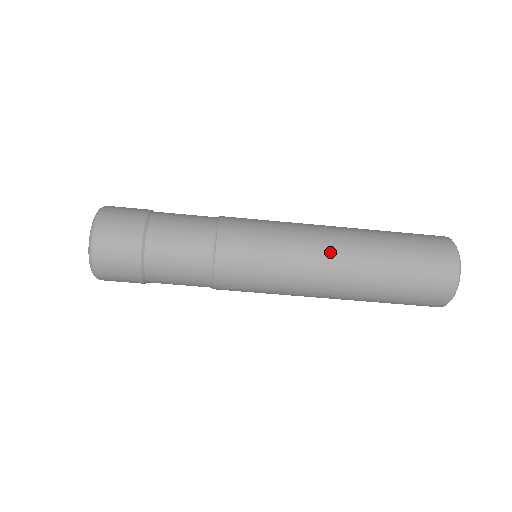
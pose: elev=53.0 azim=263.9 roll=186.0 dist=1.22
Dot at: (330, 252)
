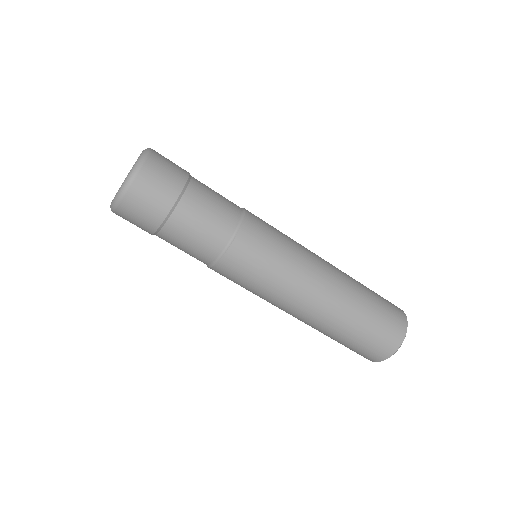
Dot at: (325, 263)
